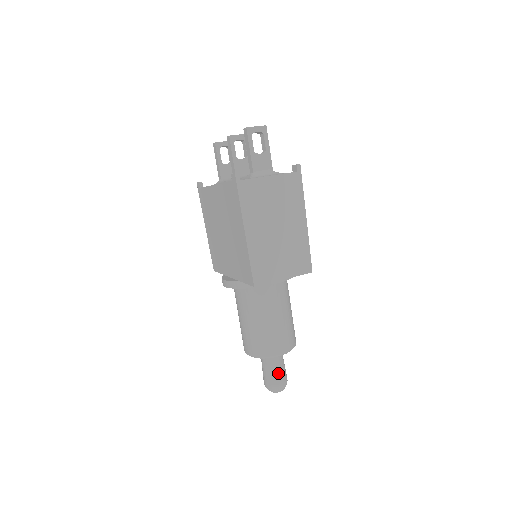
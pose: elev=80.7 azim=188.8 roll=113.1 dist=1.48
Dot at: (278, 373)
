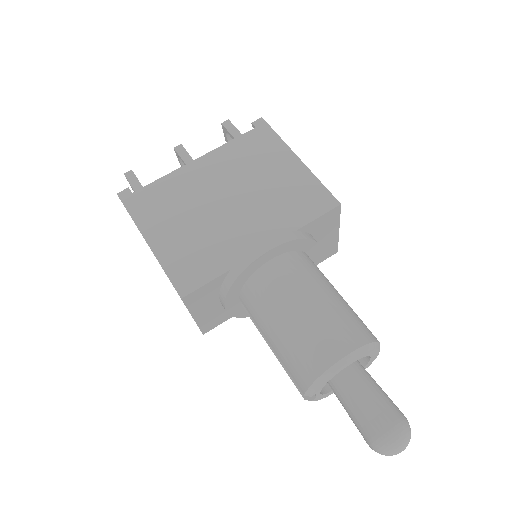
Dot at: (388, 397)
